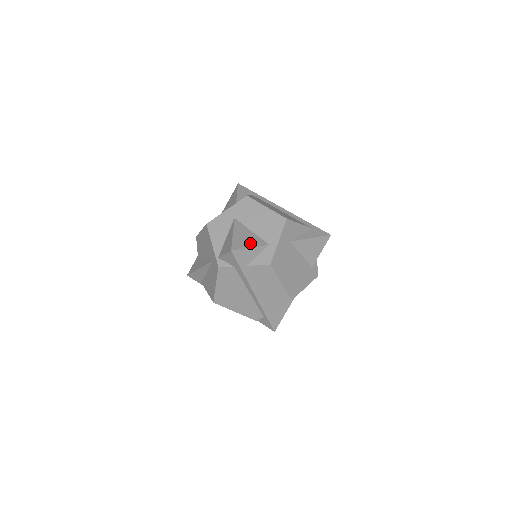
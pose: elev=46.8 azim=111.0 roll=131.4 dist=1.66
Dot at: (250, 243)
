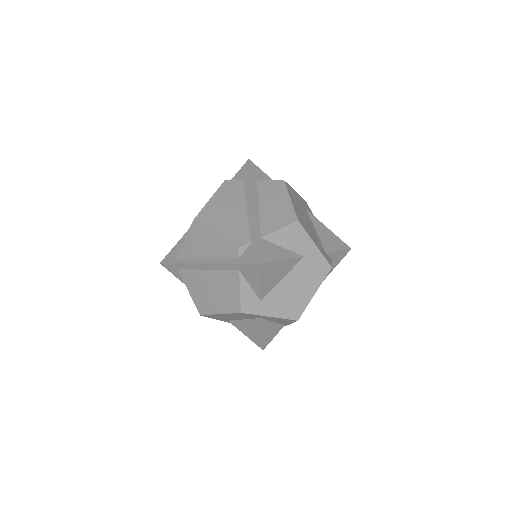
Dot at: occluded
